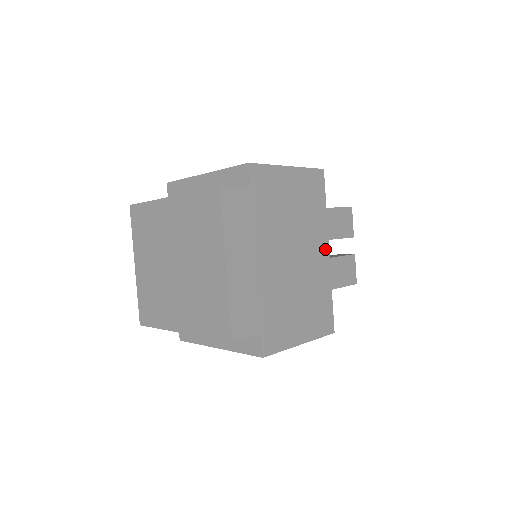
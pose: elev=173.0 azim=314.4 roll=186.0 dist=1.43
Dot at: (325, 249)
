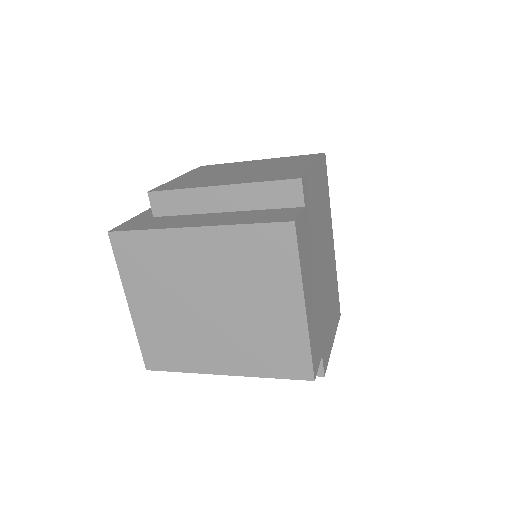
Dot at: (332, 238)
